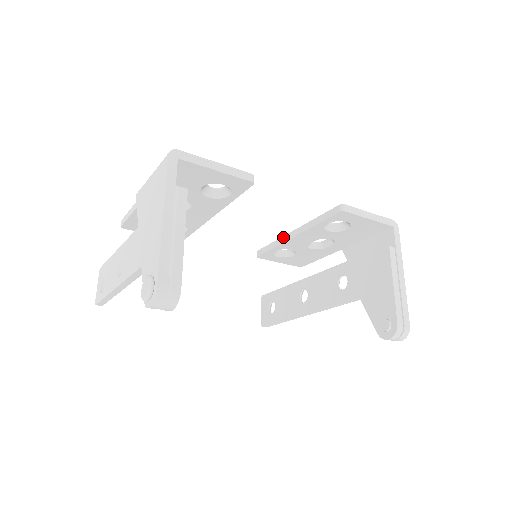
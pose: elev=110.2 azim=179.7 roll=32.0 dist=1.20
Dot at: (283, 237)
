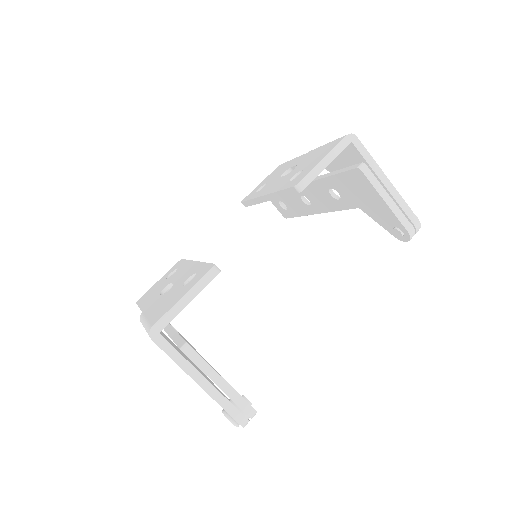
Dot at: (257, 199)
